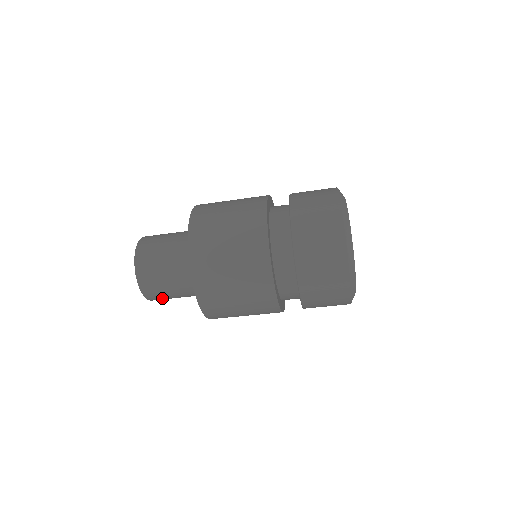
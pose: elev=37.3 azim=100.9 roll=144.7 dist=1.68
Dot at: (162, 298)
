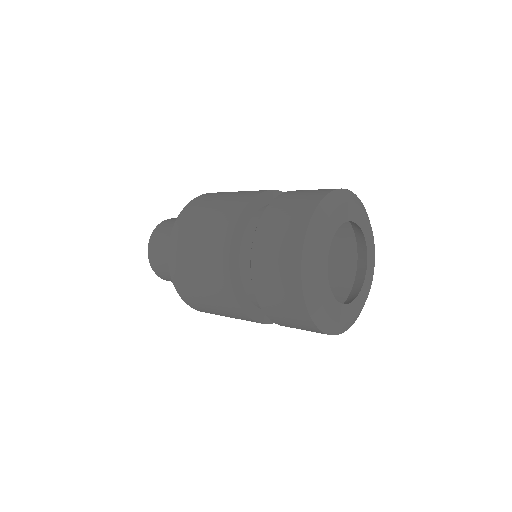
Dot at: occluded
